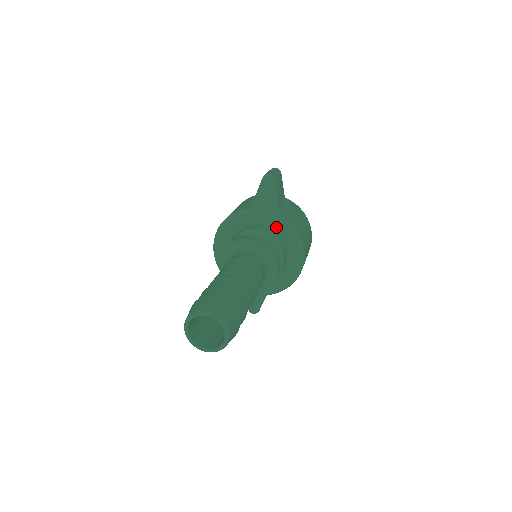
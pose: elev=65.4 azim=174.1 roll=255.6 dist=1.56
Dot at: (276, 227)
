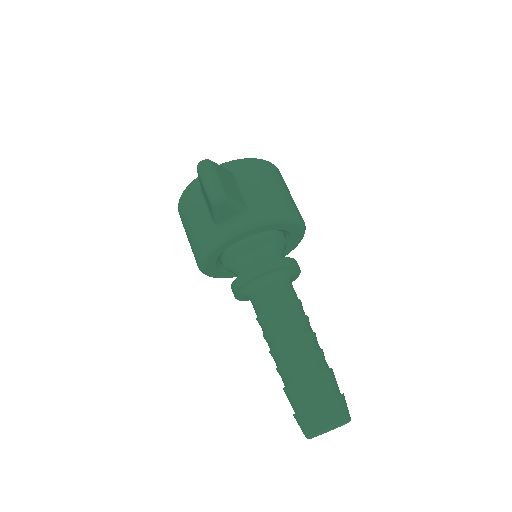
Dot at: (262, 230)
